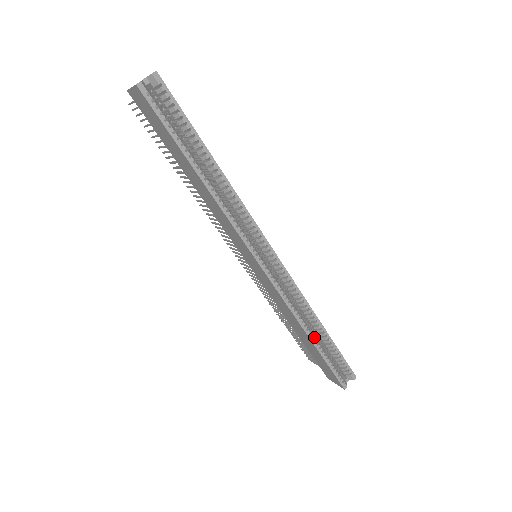
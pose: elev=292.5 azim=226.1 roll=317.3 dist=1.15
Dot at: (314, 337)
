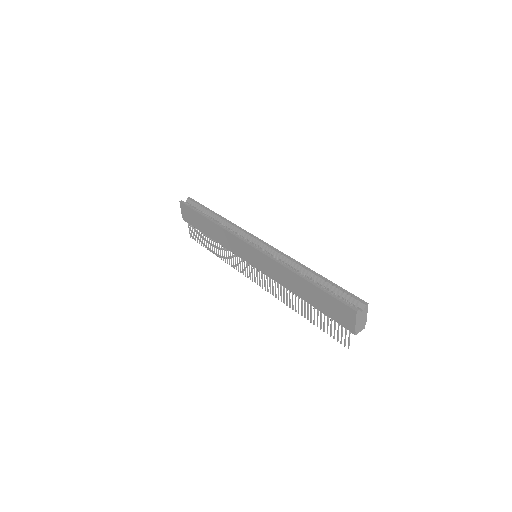
Dot at: (307, 278)
